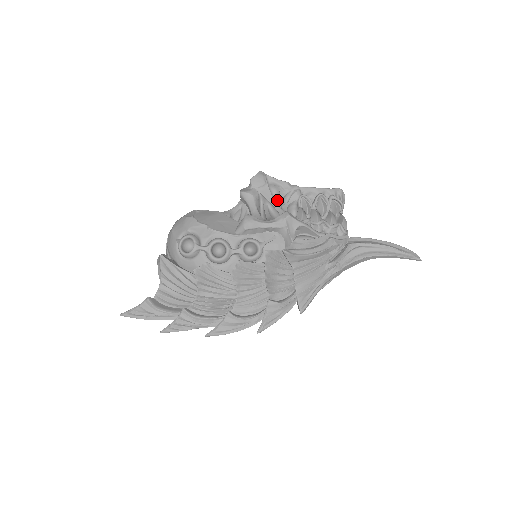
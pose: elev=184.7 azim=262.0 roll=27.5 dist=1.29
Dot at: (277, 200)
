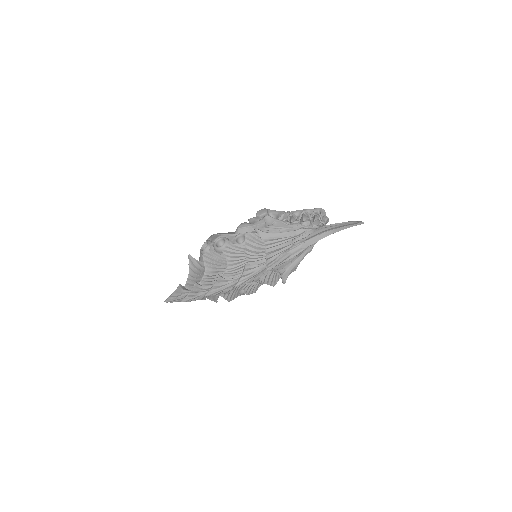
Dot at: occluded
